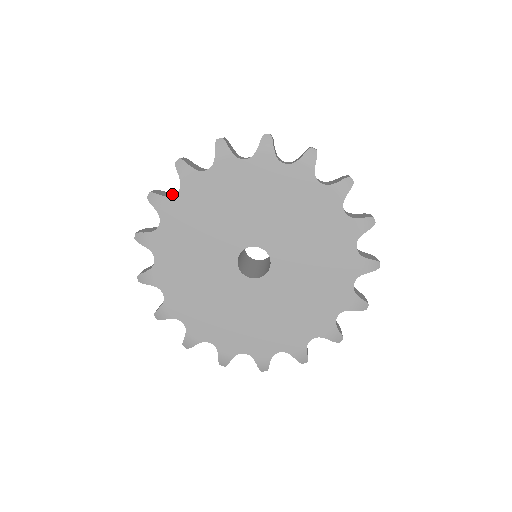
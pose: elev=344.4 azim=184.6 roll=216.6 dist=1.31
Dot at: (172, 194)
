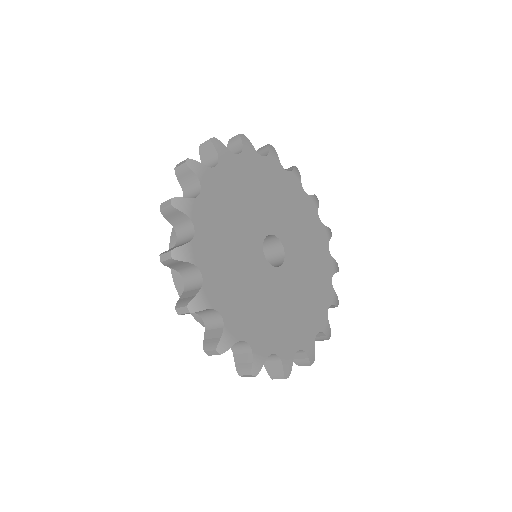
Dot at: occluded
